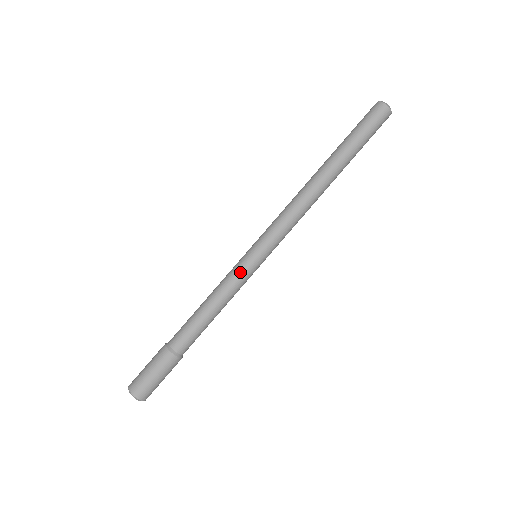
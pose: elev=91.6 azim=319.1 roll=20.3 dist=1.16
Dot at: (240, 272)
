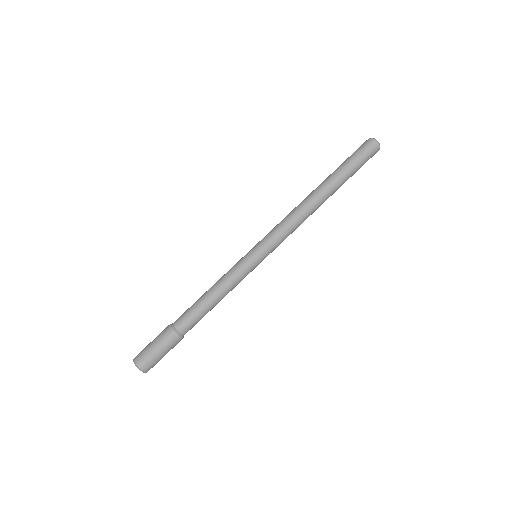
Dot at: (238, 265)
